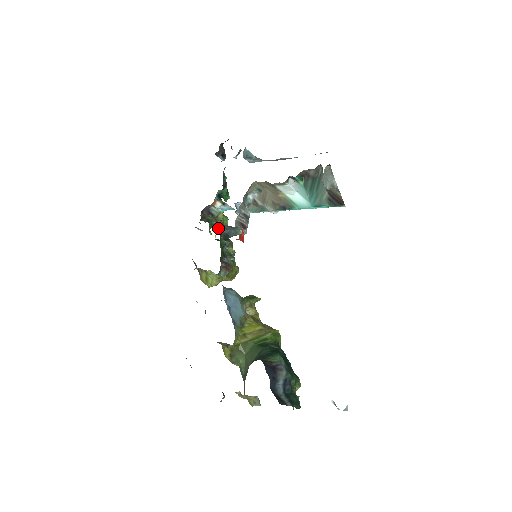
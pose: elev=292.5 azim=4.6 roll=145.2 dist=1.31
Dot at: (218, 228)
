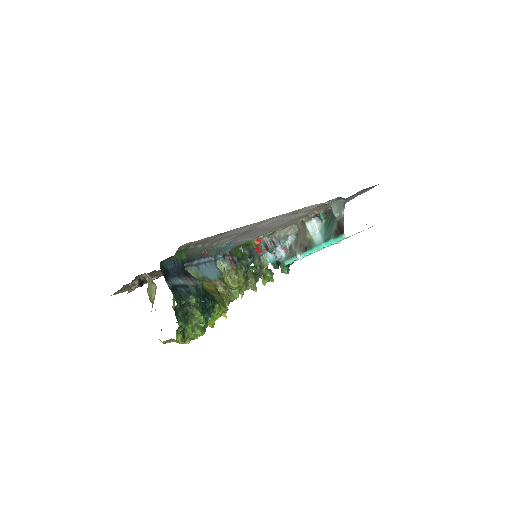
Dot at: (259, 274)
